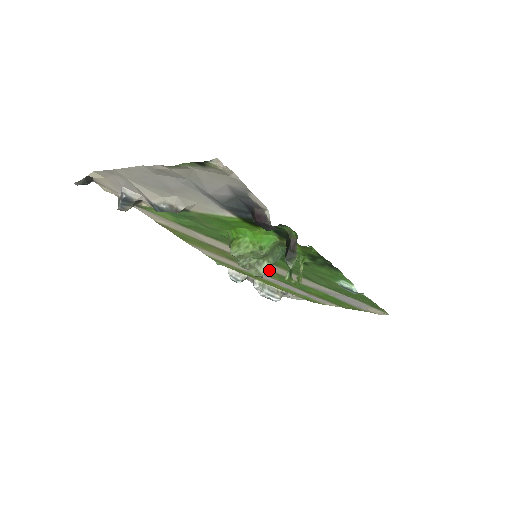
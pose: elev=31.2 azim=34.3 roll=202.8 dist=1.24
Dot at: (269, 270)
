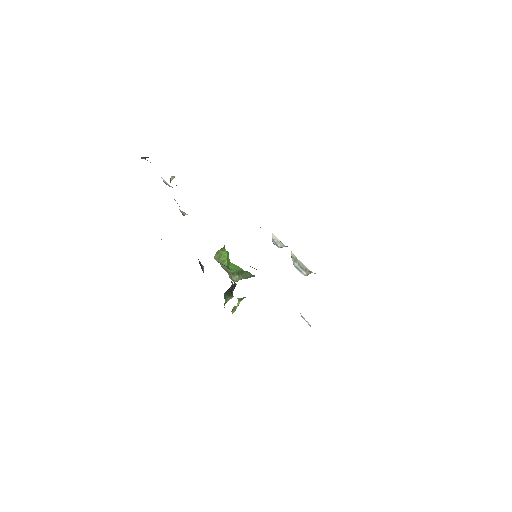
Dot at: occluded
